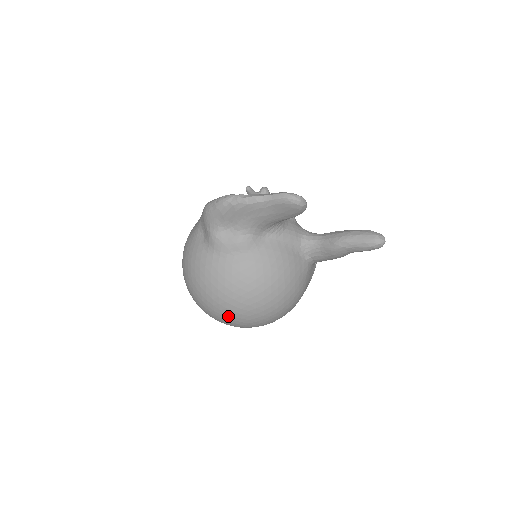
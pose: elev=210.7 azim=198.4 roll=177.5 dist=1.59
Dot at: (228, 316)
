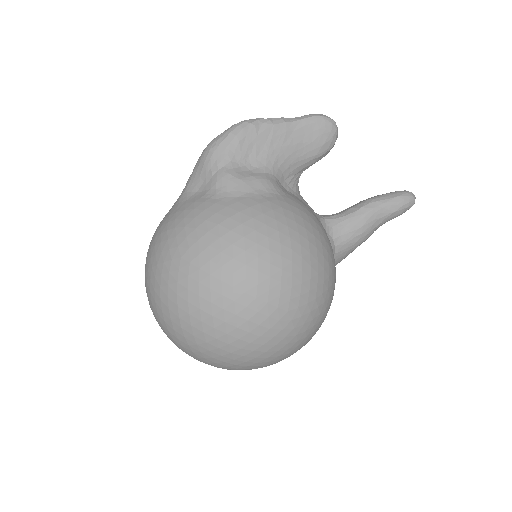
Dot at: (258, 292)
